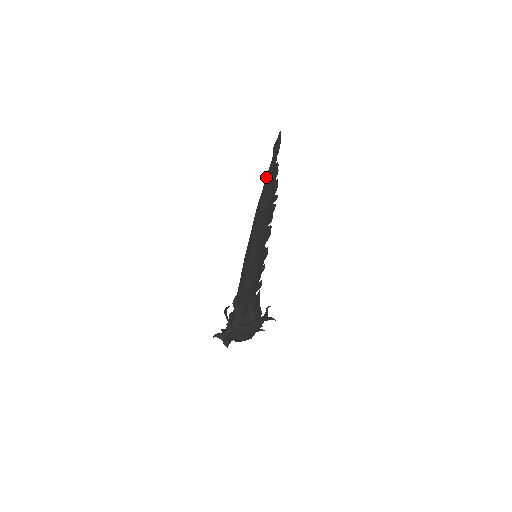
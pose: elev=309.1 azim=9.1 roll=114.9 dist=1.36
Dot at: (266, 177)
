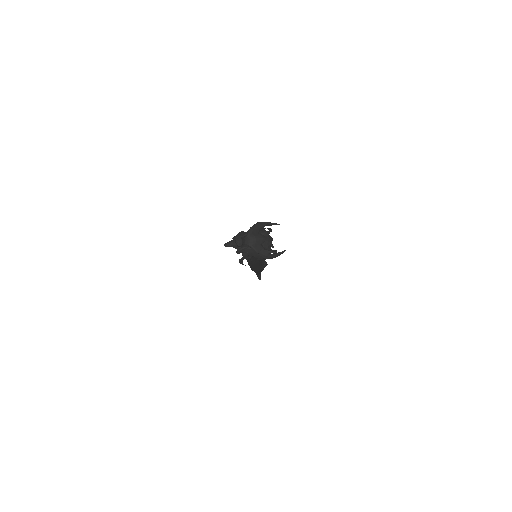
Dot at: occluded
